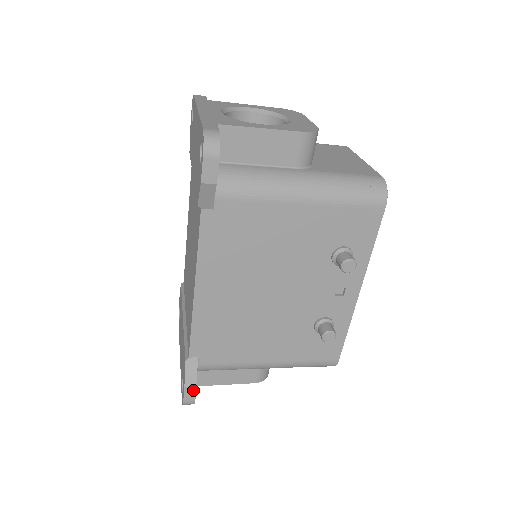
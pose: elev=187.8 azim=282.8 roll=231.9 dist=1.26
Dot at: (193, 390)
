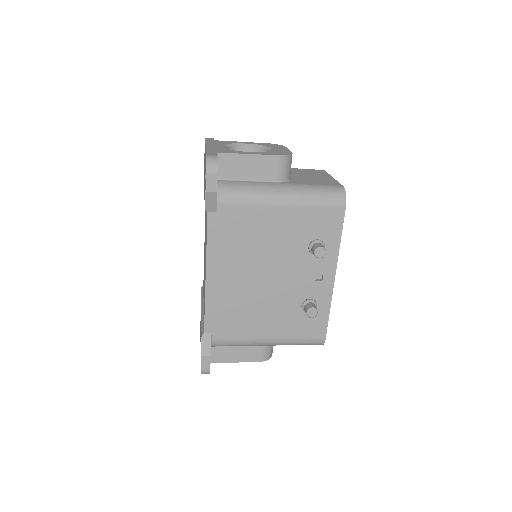
Dot at: (208, 359)
